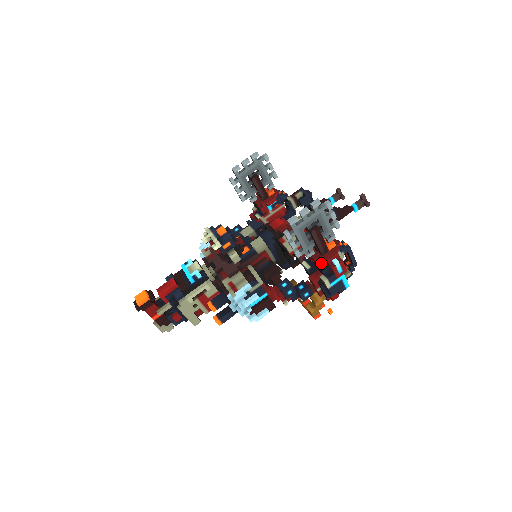
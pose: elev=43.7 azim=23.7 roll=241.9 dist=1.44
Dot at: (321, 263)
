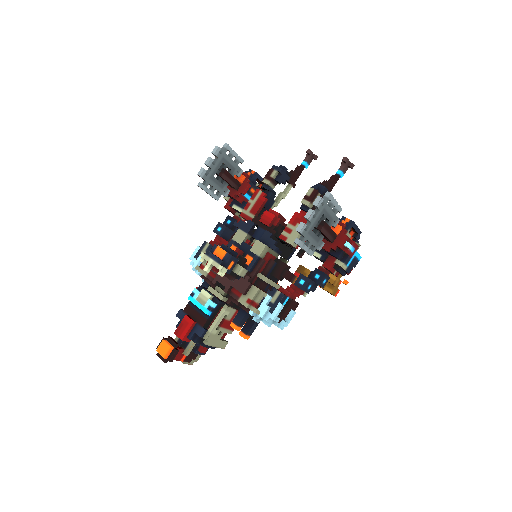
Dot at: (333, 250)
